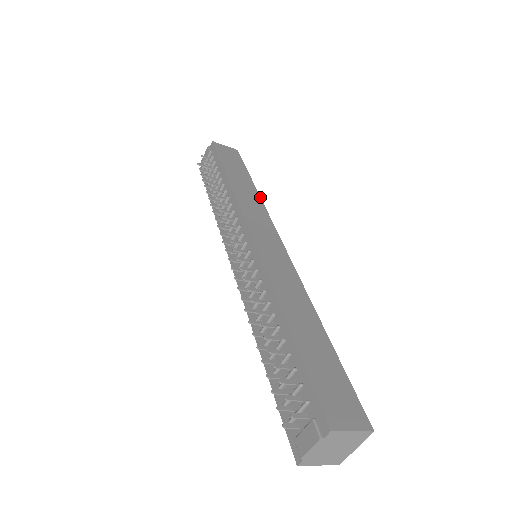
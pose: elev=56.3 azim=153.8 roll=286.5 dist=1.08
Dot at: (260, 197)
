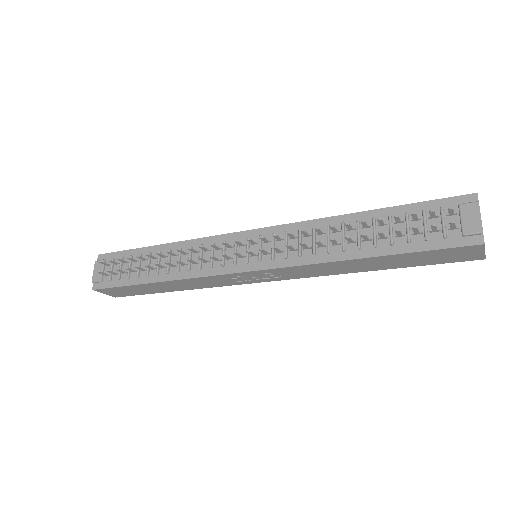
Dot at: occluded
